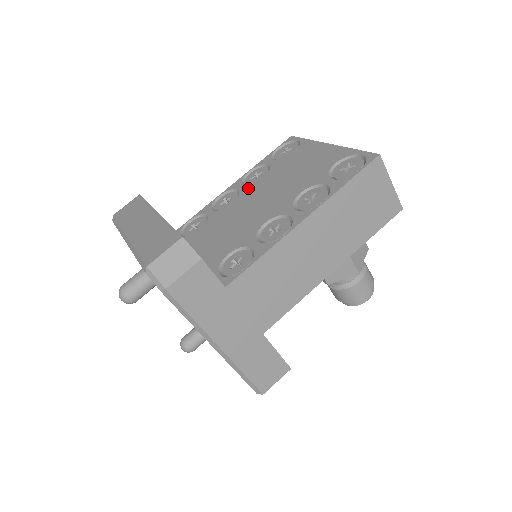
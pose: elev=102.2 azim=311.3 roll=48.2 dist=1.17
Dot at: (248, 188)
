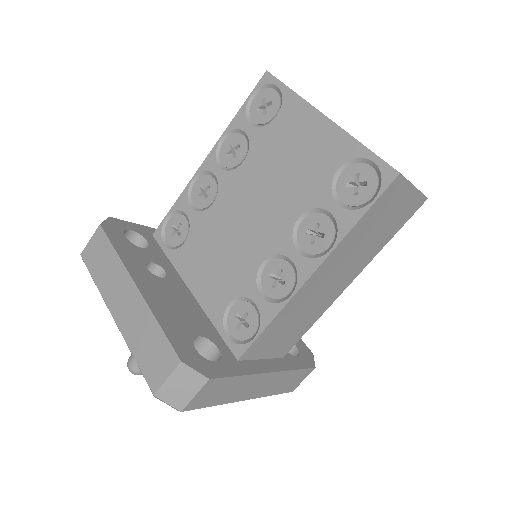
Dot at: (227, 178)
